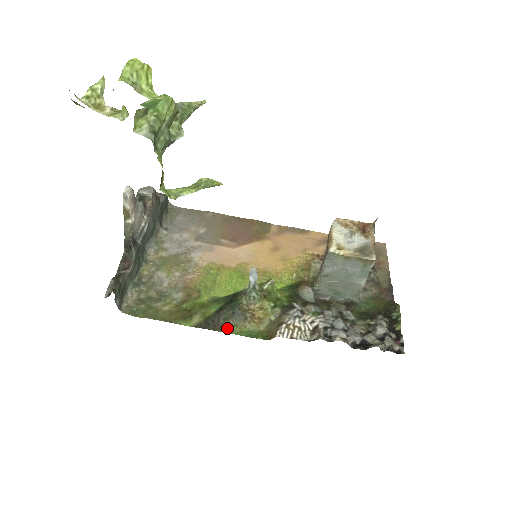
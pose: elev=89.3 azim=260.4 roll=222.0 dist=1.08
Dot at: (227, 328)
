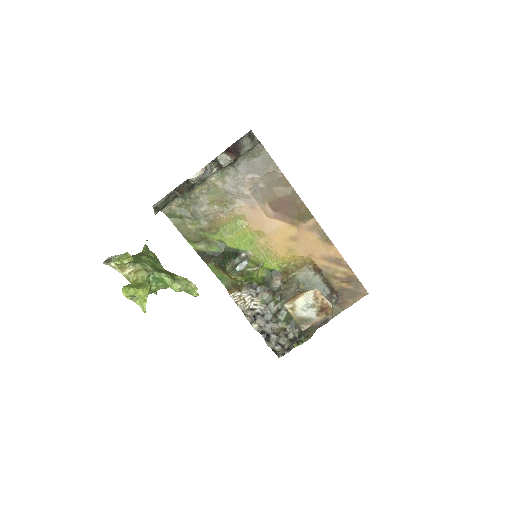
Dot at: (212, 266)
